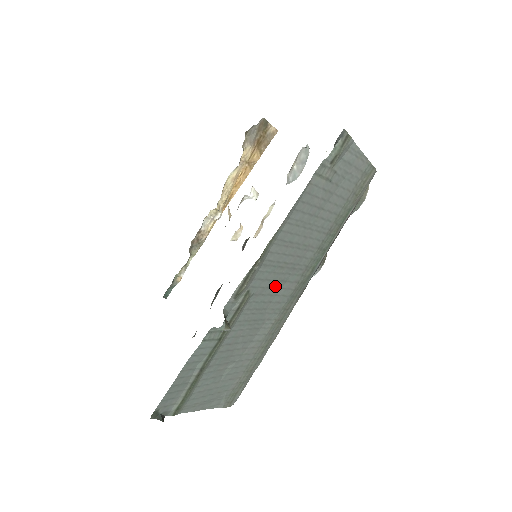
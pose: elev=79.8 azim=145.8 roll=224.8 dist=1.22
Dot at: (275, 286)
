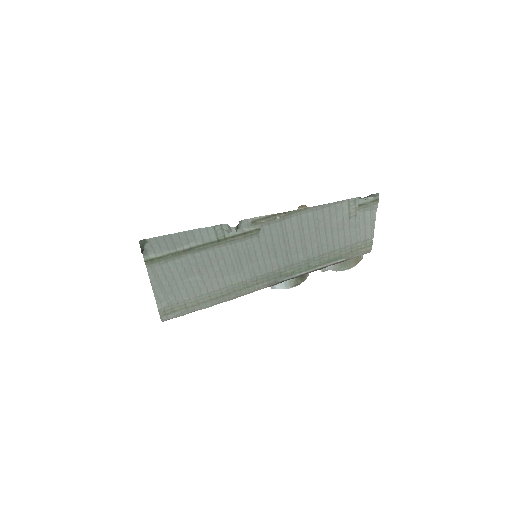
Dot at: (270, 251)
